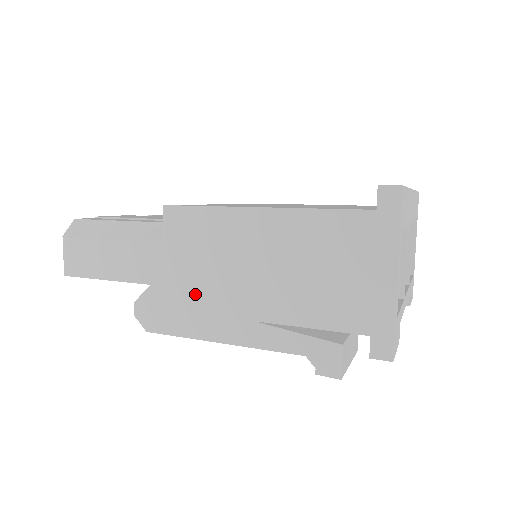
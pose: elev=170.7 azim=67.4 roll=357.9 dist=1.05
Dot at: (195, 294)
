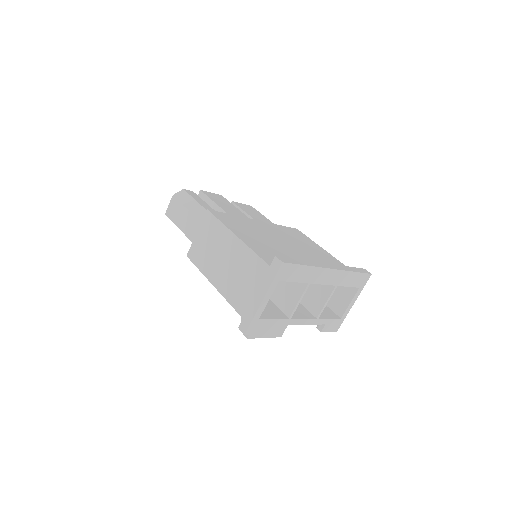
Dot at: (199, 257)
